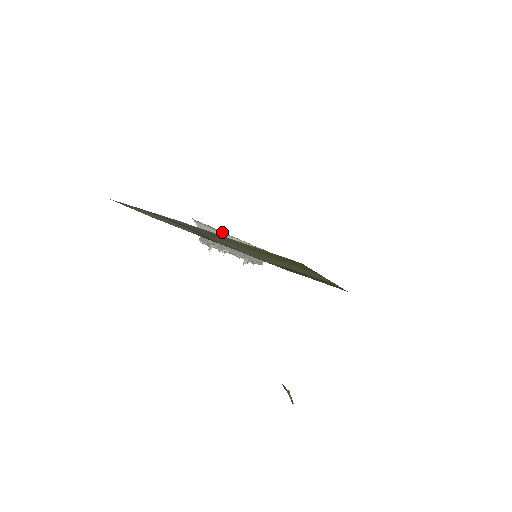
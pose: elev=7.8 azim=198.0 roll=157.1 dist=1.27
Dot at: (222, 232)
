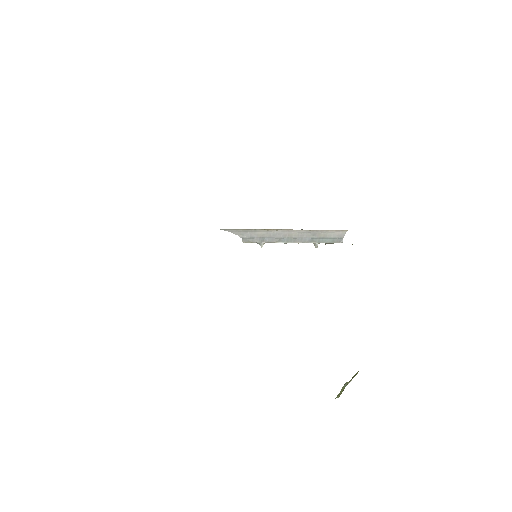
Dot at: (260, 229)
